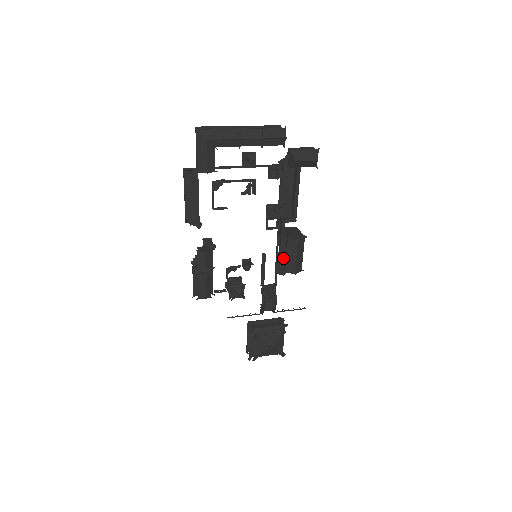
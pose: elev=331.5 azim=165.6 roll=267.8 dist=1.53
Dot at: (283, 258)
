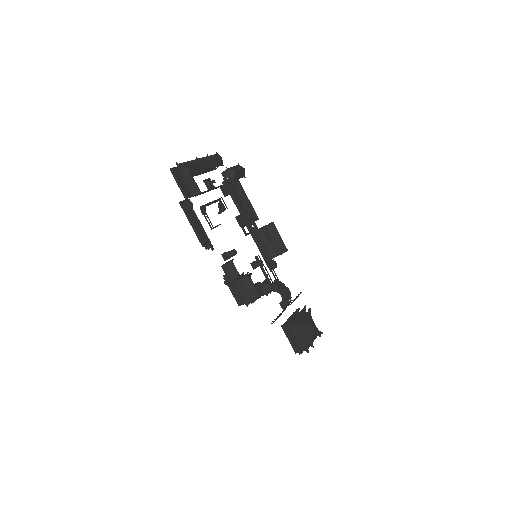
Dot at: (270, 249)
